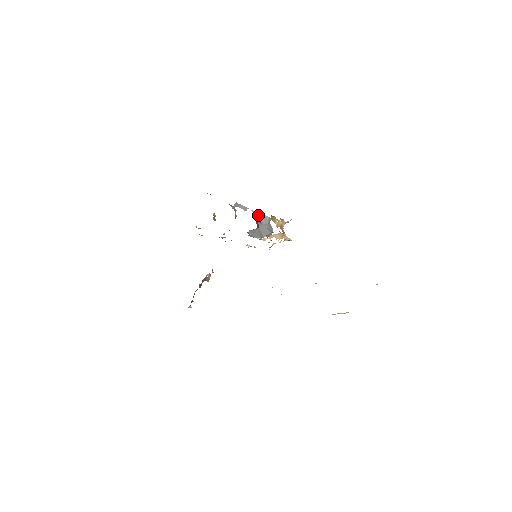
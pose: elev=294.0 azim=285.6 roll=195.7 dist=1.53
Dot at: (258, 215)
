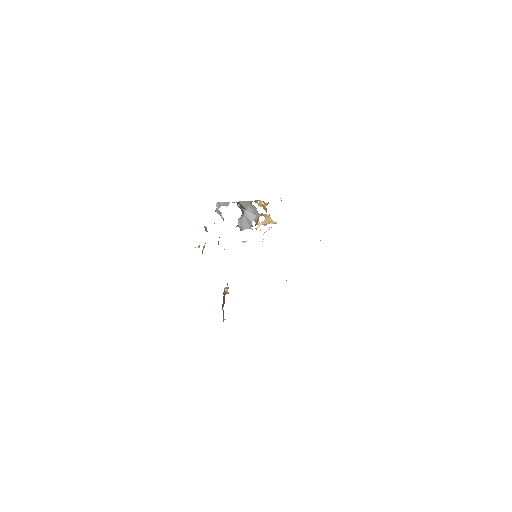
Dot at: (240, 203)
